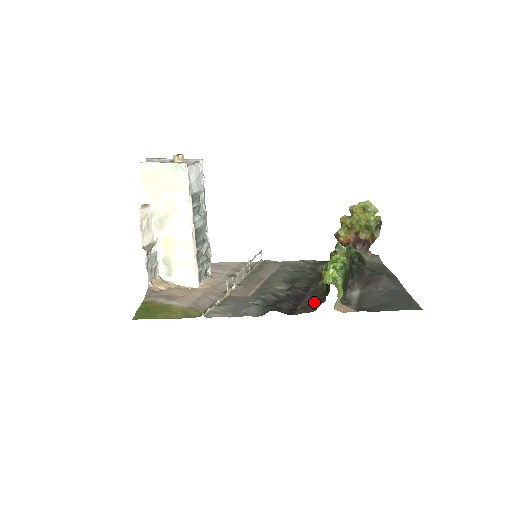
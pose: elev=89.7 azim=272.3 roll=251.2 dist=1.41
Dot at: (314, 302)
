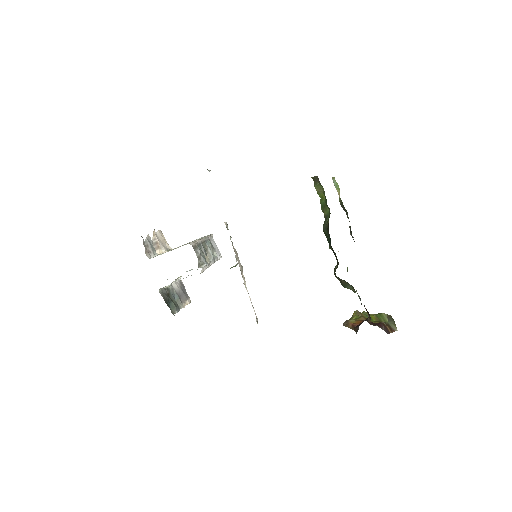
Dot at: occluded
